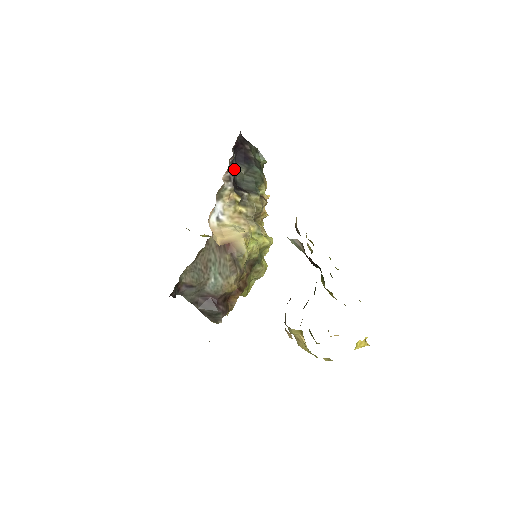
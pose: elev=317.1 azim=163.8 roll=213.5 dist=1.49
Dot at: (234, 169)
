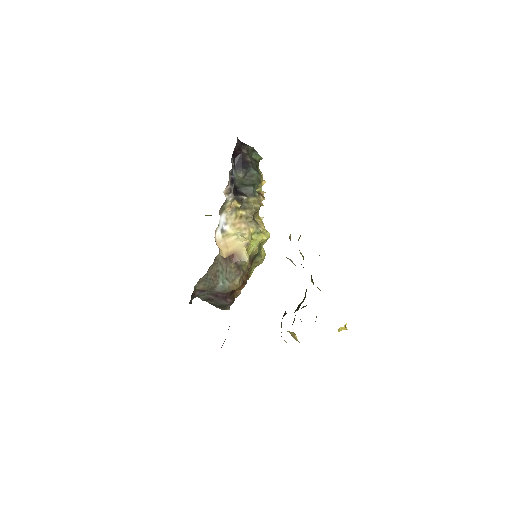
Dot at: (234, 178)
